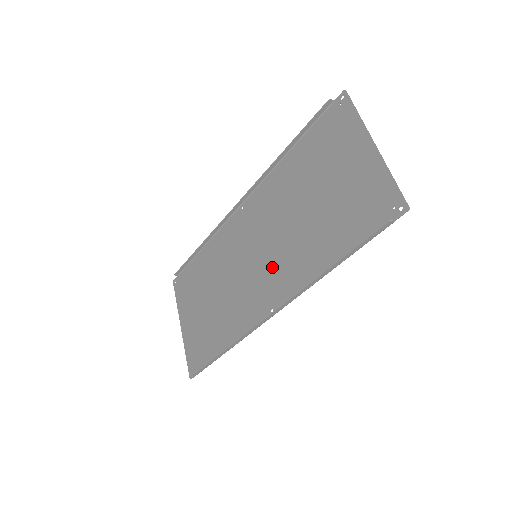
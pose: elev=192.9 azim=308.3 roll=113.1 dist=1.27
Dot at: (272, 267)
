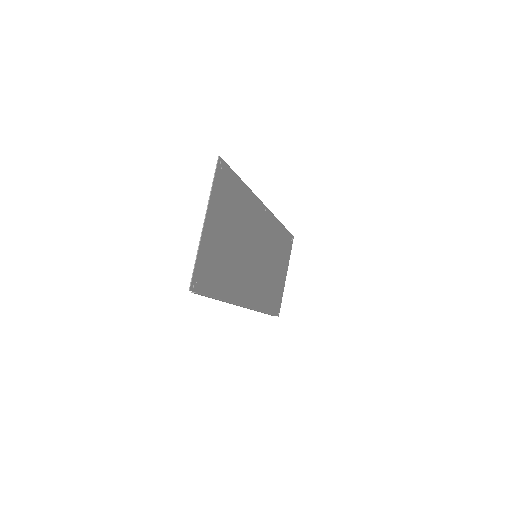
Dot at: (248, 272)
